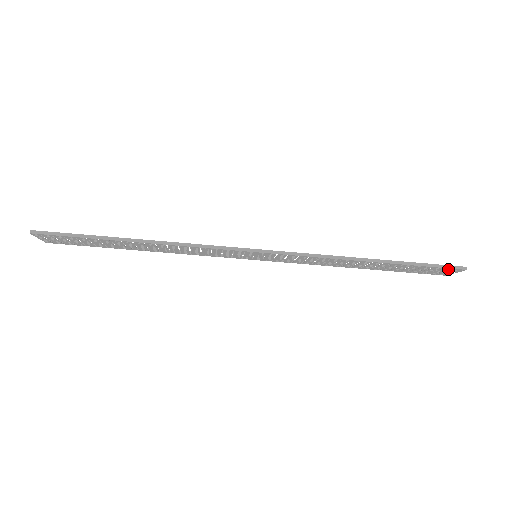
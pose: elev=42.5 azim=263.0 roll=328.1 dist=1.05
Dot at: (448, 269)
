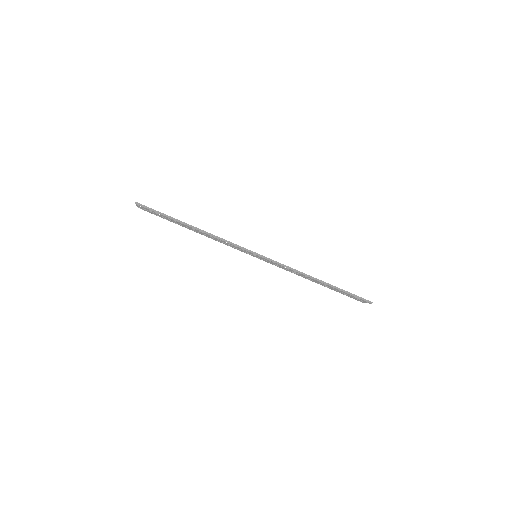
Dot at: (362, 300)
